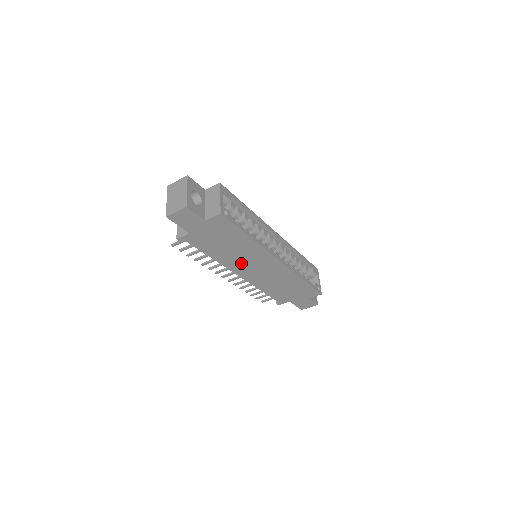
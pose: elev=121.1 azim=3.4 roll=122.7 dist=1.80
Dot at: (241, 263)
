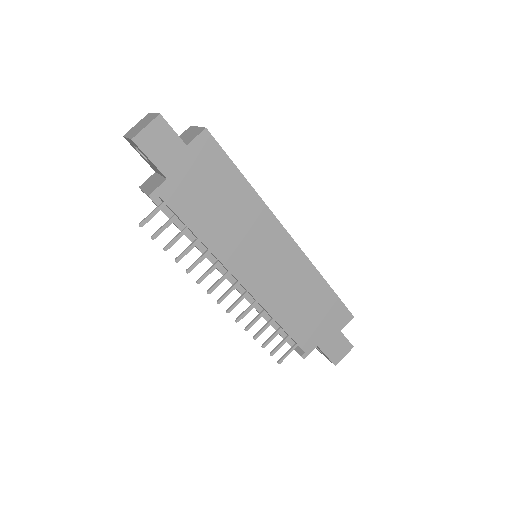
Dot at: (242, 250)
